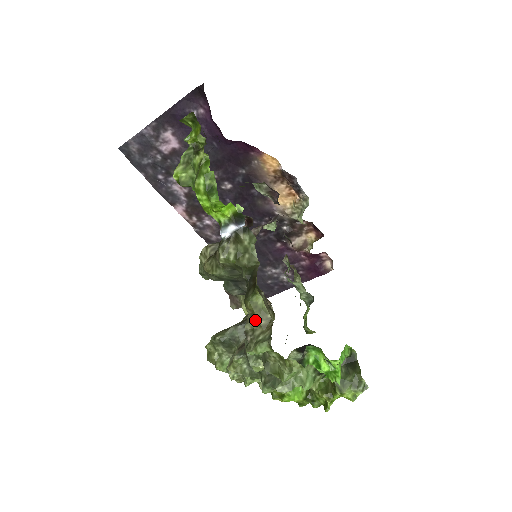
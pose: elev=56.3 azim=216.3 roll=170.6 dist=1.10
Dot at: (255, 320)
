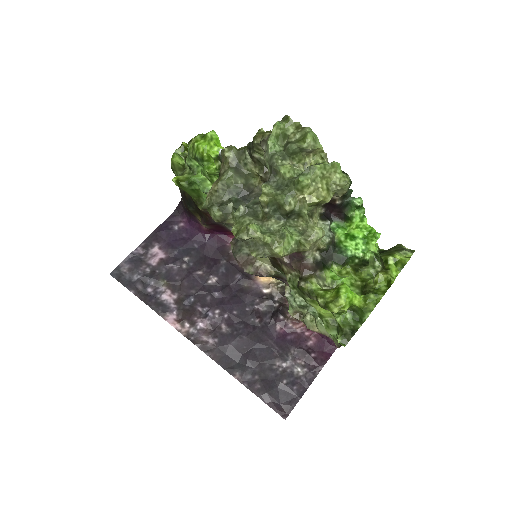
Dot at: (266, 135)
